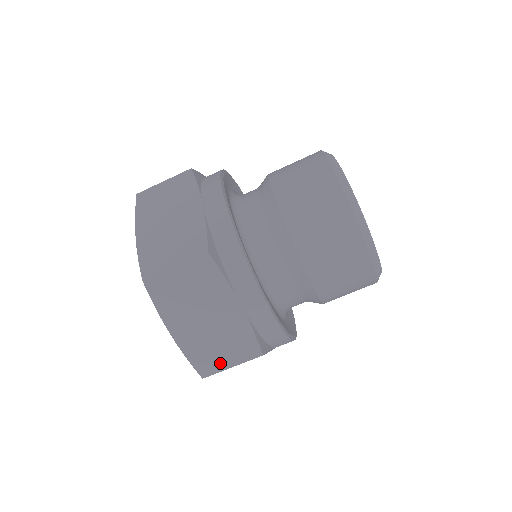
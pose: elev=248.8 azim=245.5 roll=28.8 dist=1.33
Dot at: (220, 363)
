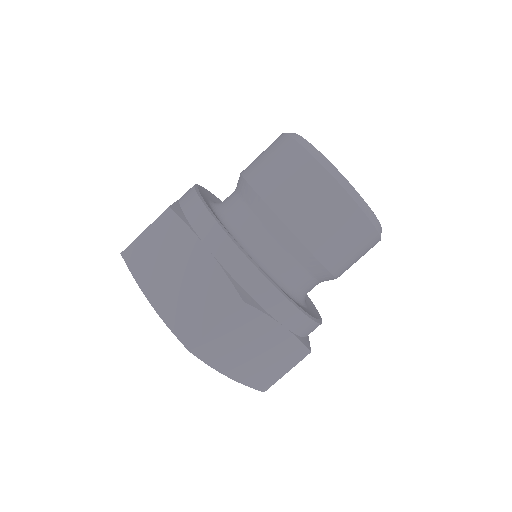
Dot at: (202, 325)
